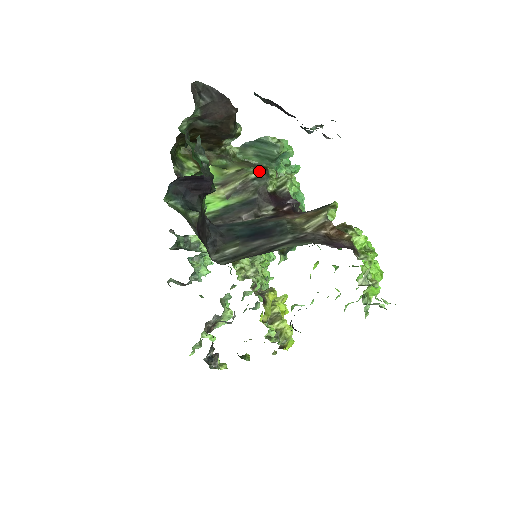
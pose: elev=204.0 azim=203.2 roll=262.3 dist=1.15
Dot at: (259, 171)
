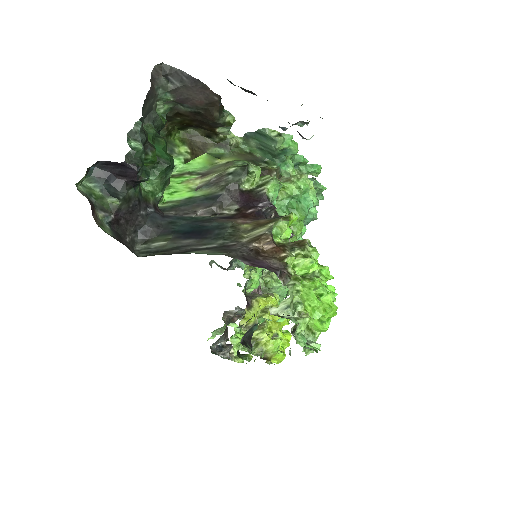
Dot at: (240, 166)
